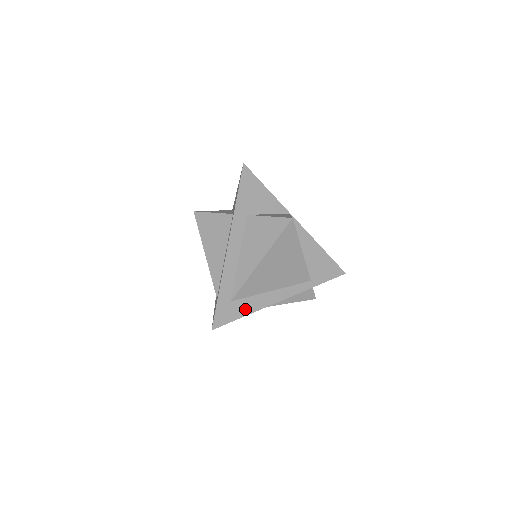
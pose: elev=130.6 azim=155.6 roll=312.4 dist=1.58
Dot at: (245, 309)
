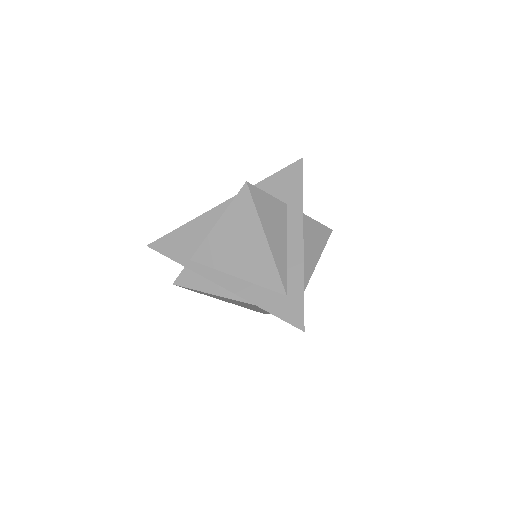
Dot at: occluded
